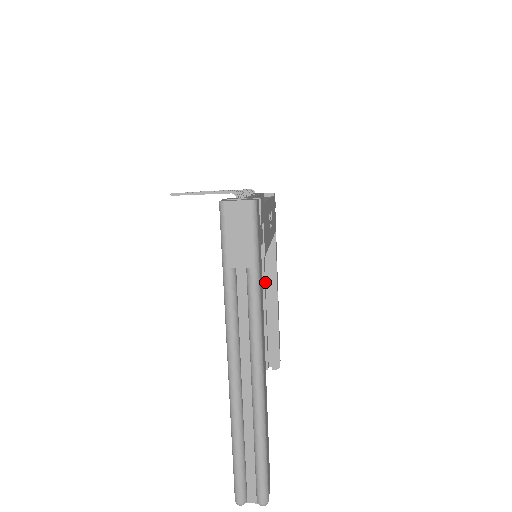
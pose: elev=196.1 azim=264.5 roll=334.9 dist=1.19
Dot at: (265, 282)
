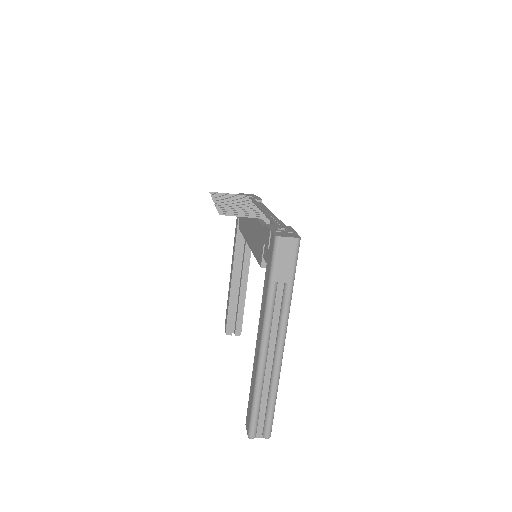
Dot at: occluded
